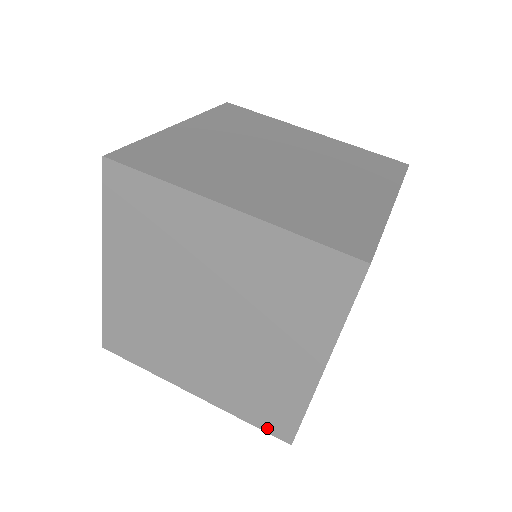
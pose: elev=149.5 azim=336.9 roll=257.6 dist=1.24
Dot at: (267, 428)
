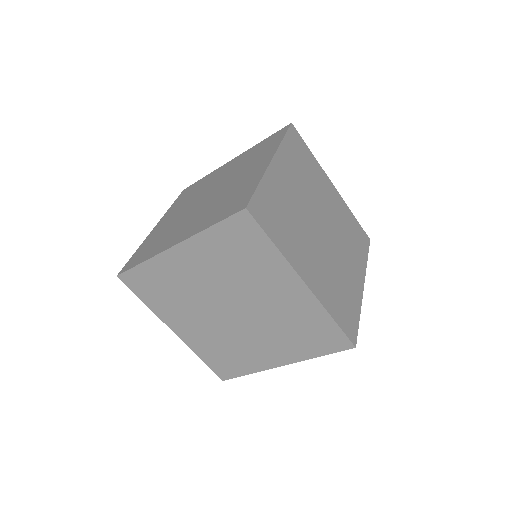
Dot at: (333, 349)
